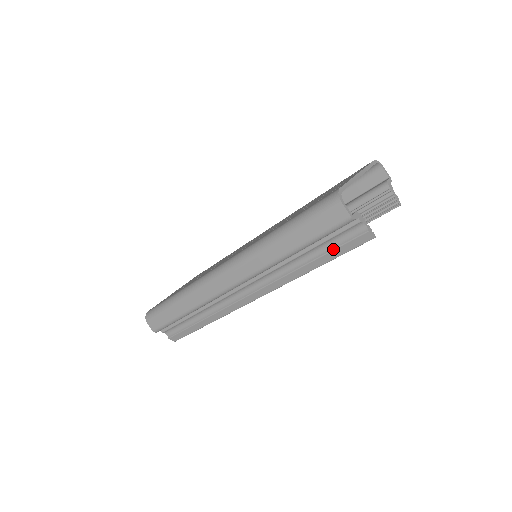
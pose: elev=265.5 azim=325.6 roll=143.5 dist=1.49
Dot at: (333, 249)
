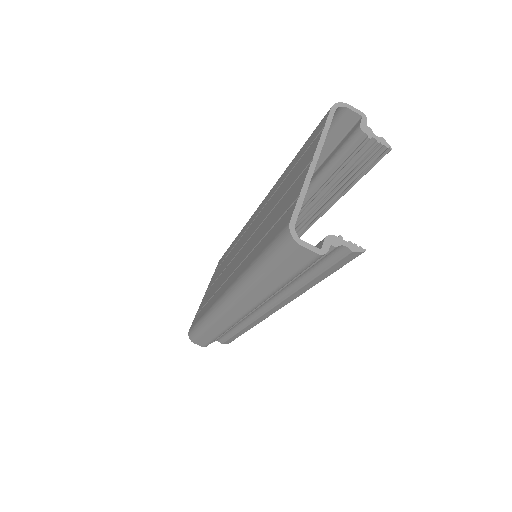
Dot at: (323, 271)
